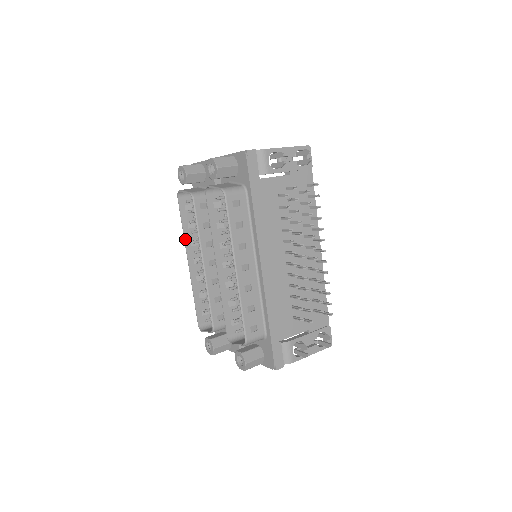
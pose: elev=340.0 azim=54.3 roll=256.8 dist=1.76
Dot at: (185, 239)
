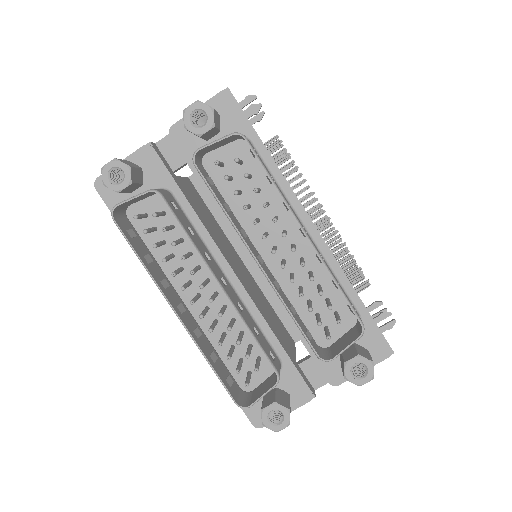
Dot at: (154, 279)
